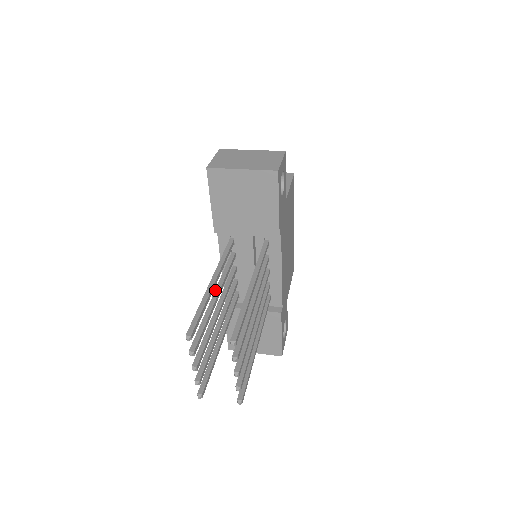
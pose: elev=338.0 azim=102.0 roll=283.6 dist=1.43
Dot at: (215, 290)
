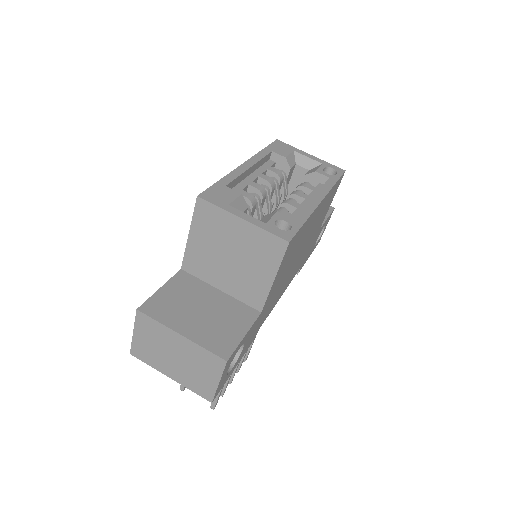
Dot at: occluded
